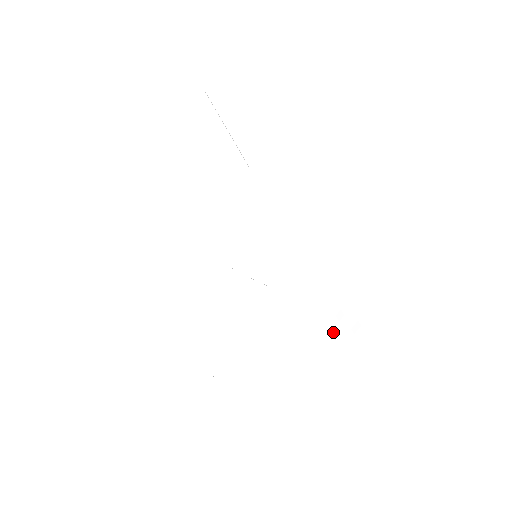
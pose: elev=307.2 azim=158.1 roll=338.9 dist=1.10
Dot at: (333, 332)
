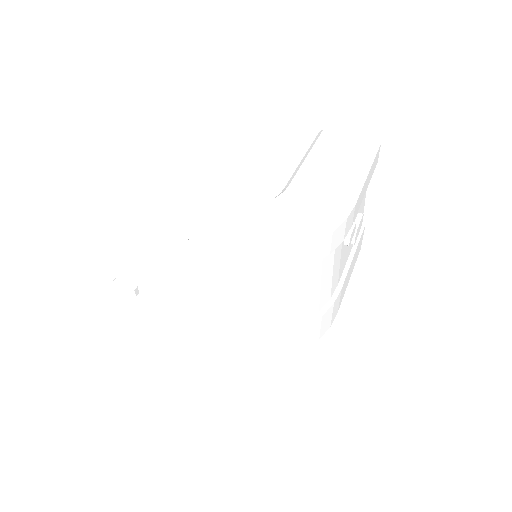
Dot at: (344, 255)
